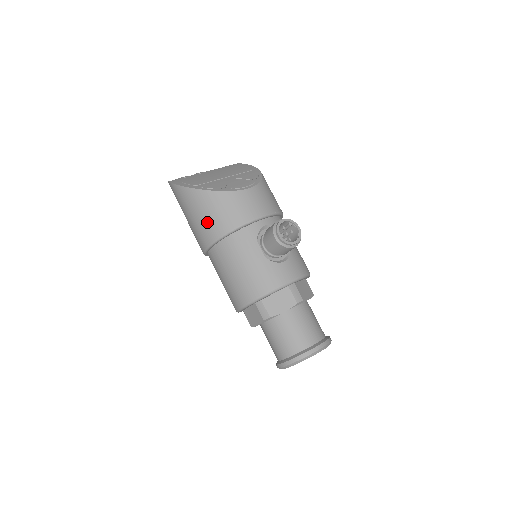
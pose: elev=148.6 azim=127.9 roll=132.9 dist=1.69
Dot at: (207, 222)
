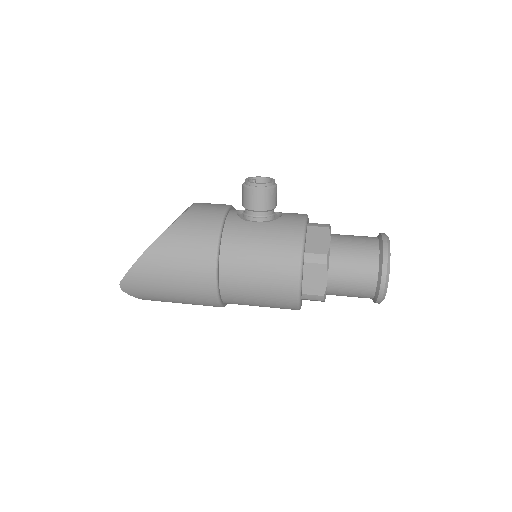
Dot at: (192, 253)
